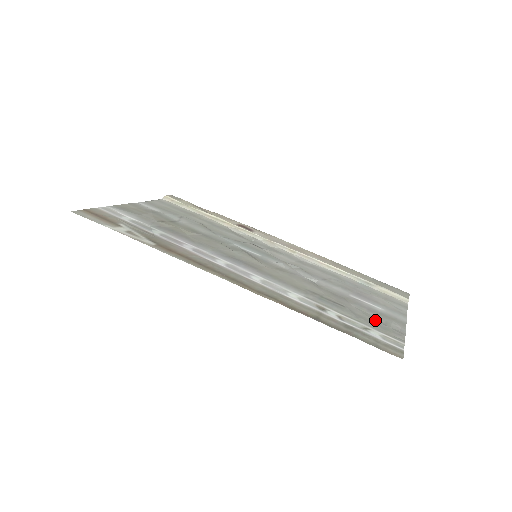
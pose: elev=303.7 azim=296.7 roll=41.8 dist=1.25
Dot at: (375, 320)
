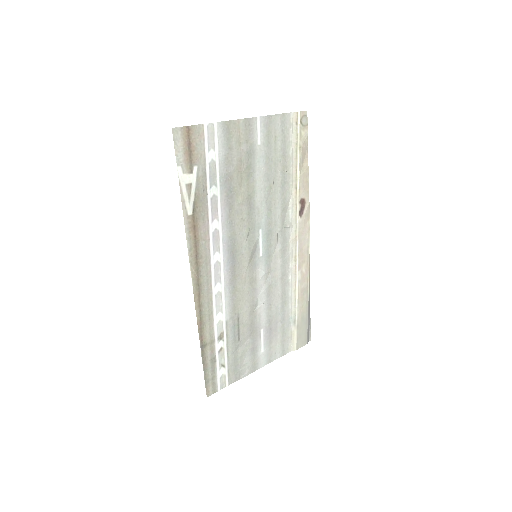
Dot at: (241, 360)
